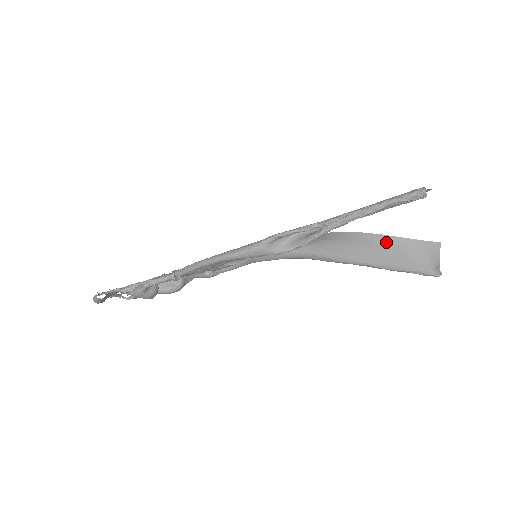
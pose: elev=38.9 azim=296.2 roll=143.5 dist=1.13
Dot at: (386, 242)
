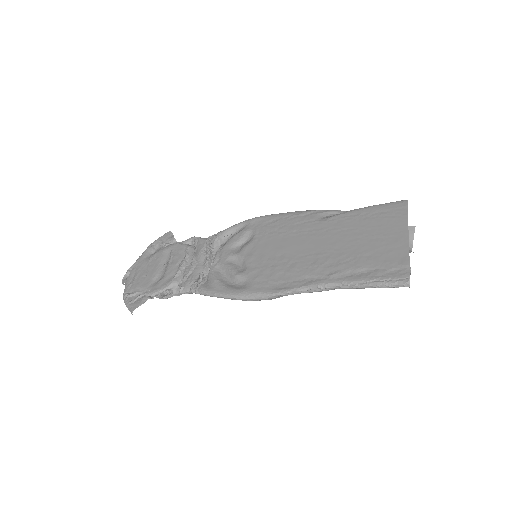
Dot at: occluded
